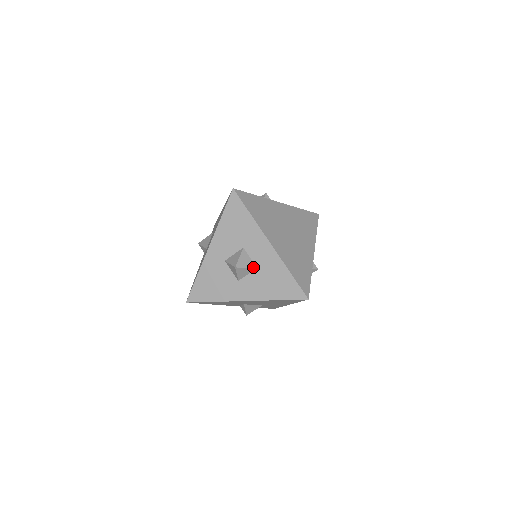
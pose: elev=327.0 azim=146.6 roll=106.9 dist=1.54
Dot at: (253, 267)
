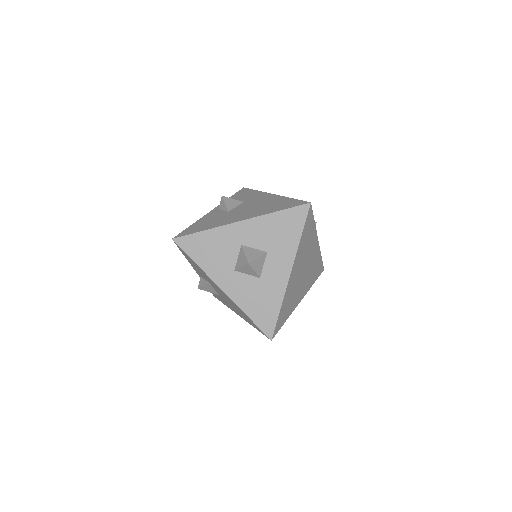
Dot at: (258, 274)
